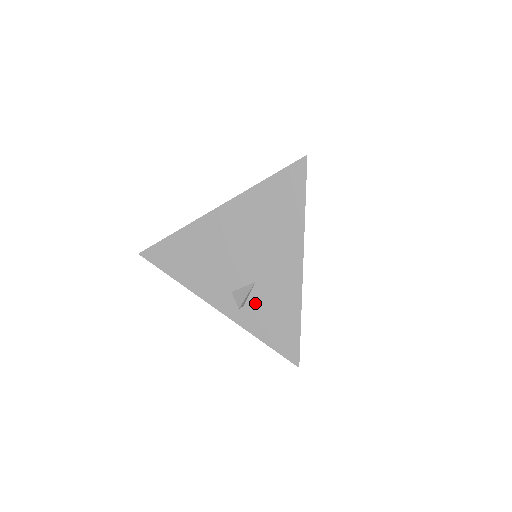
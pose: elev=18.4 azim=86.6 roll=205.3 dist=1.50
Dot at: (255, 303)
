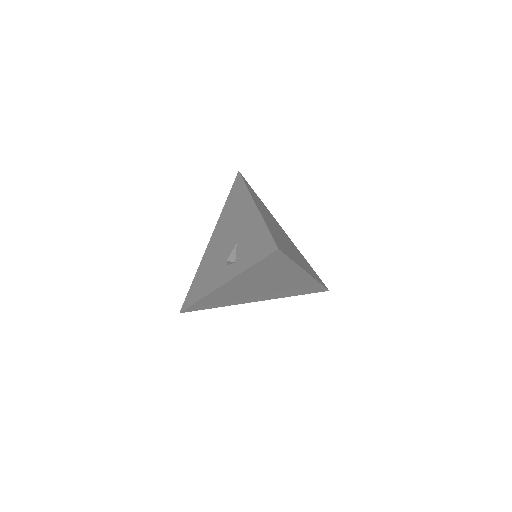
Dot at: (240, 253)
